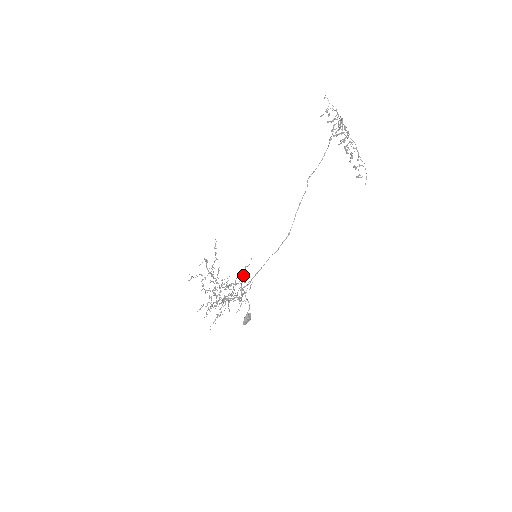
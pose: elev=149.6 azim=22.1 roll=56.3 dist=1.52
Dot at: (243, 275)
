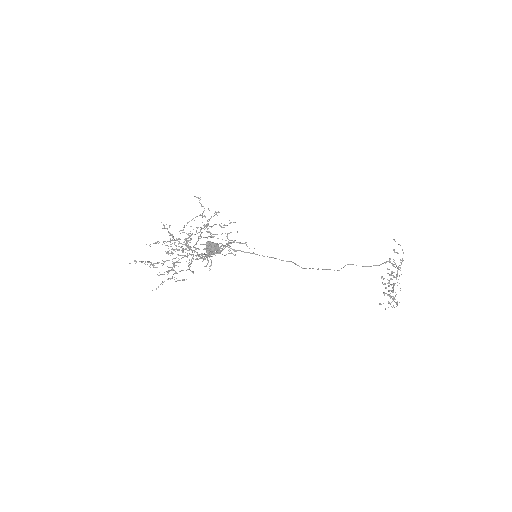
Dot at: occluded
